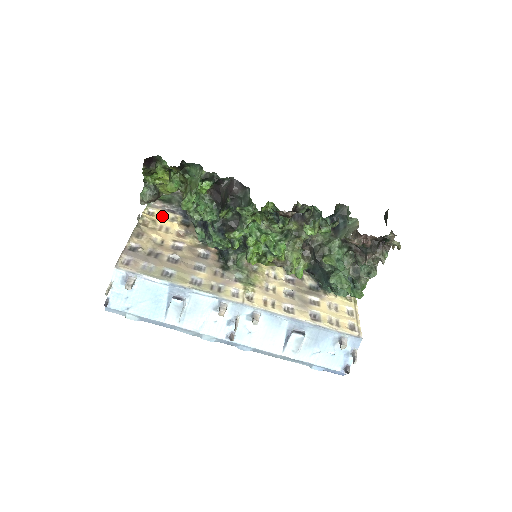
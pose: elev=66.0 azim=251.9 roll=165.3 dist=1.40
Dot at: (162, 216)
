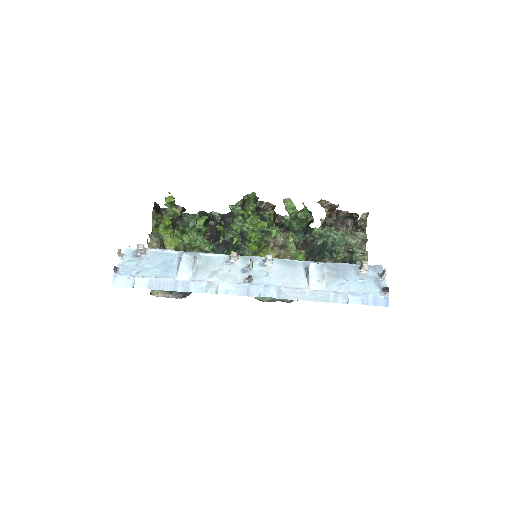
Dot at: occluded
